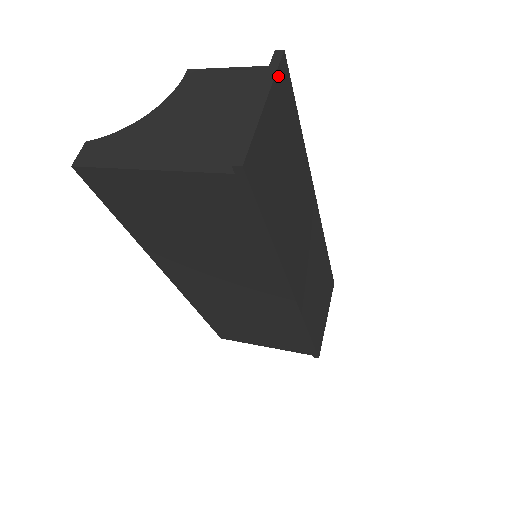
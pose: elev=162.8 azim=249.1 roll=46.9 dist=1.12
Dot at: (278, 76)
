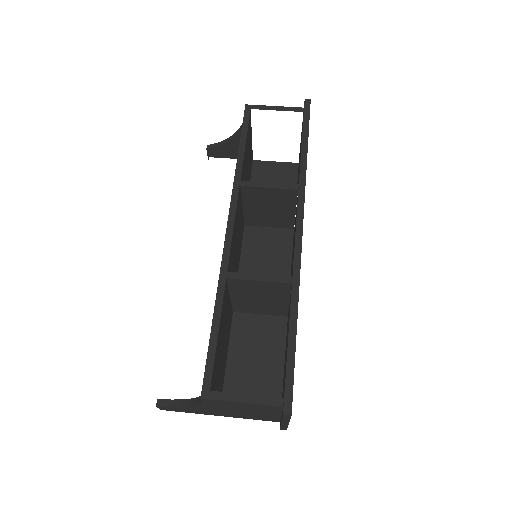
Dot at: occluded
